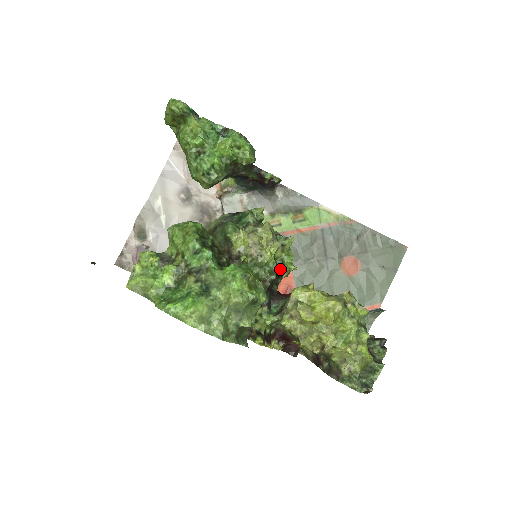
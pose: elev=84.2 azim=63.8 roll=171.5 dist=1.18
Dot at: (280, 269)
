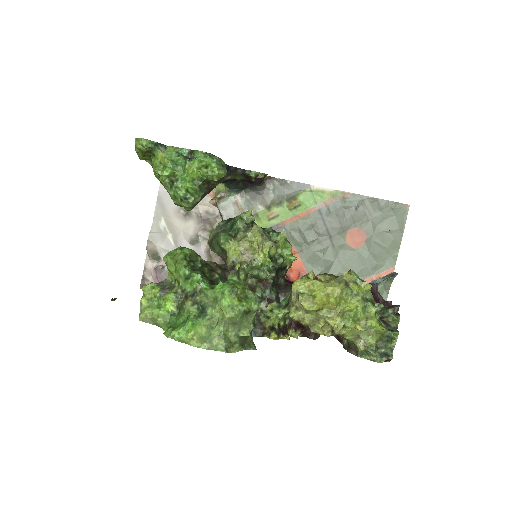
Dot at: (280, 263)
